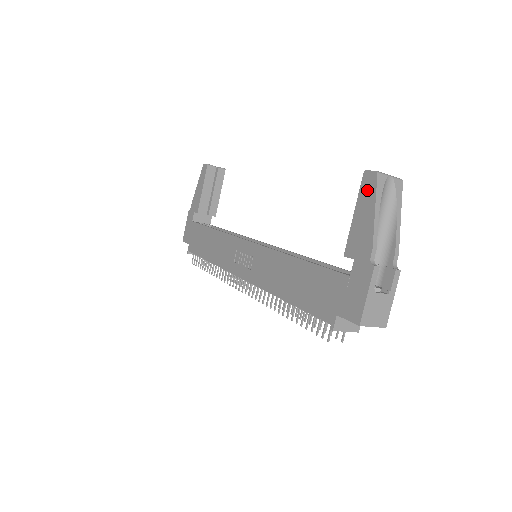
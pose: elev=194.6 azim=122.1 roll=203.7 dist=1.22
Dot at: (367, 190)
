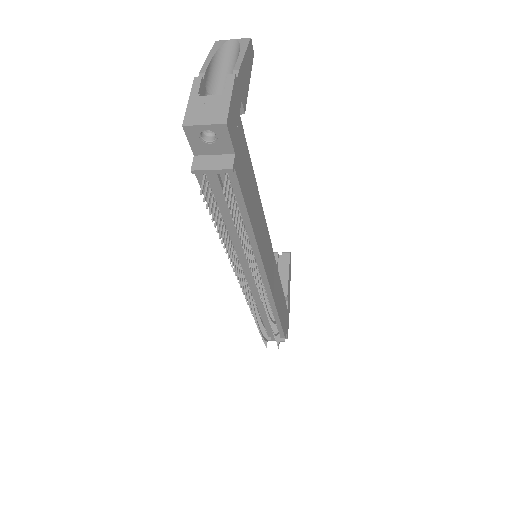
Dot at: occluded
